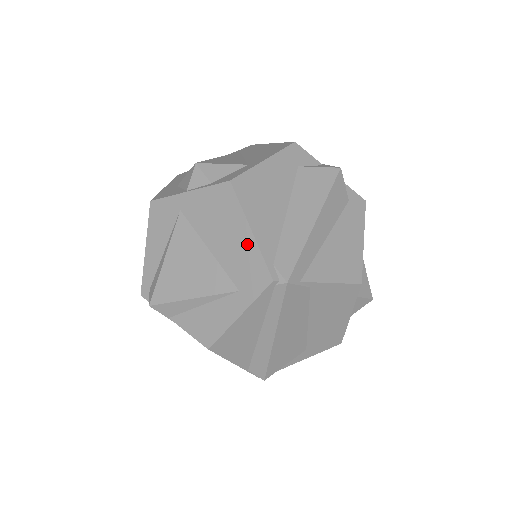
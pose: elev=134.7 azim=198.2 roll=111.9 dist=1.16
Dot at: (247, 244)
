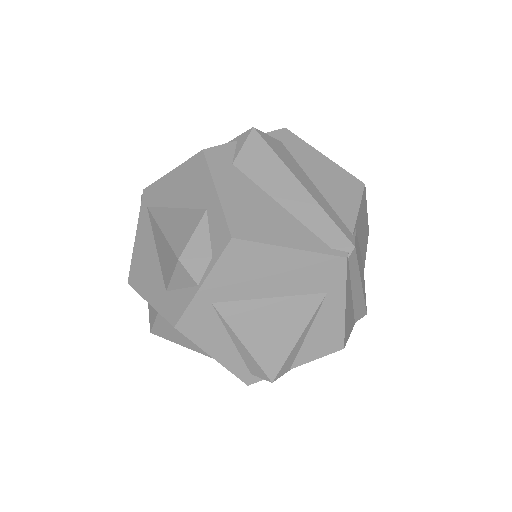
Dot at: (299, 260)
